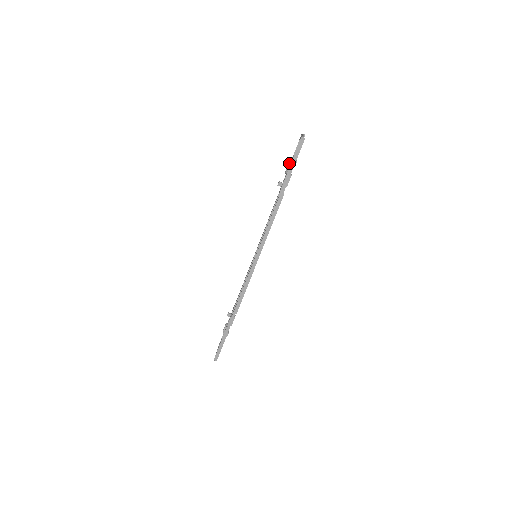
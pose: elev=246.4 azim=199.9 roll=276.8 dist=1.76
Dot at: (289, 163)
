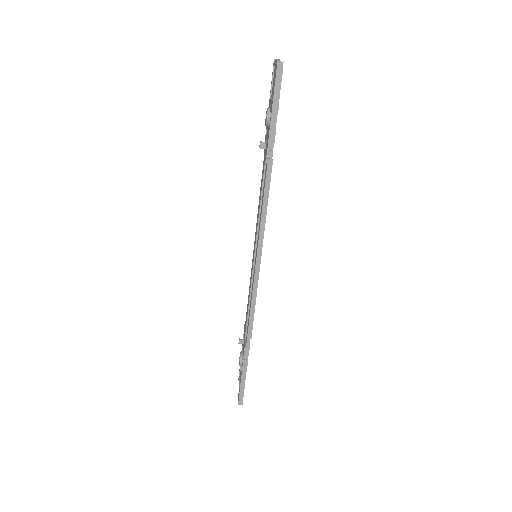
Dot at: (268, 109)
